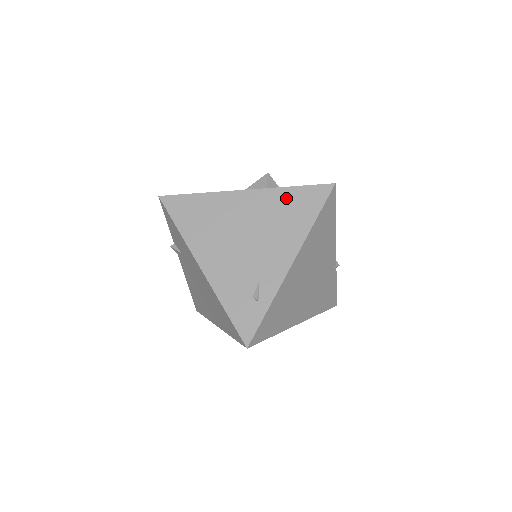
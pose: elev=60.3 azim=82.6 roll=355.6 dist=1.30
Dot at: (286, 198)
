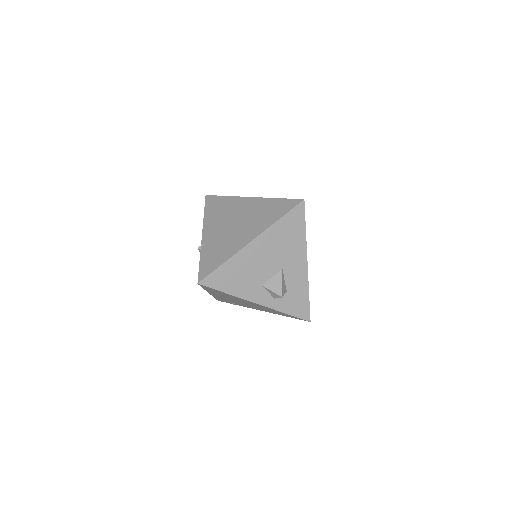
Dot at: (278, 312)
